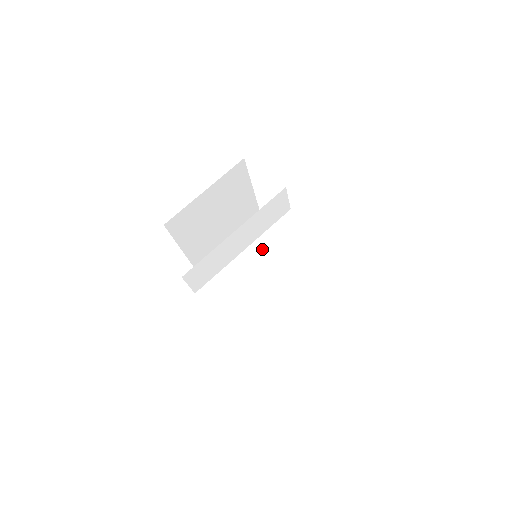
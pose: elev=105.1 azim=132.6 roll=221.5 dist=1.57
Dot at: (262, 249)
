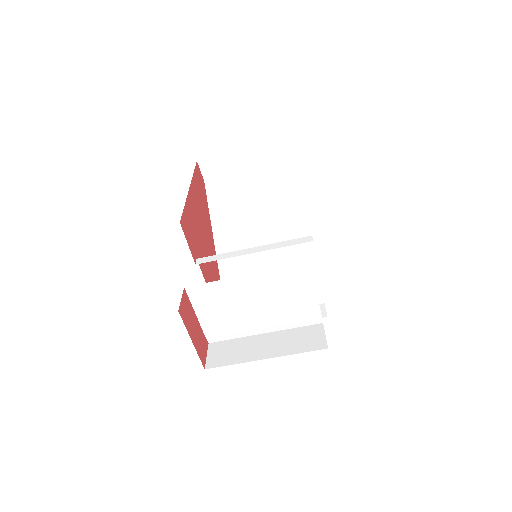
Dot at: (262, 282)
